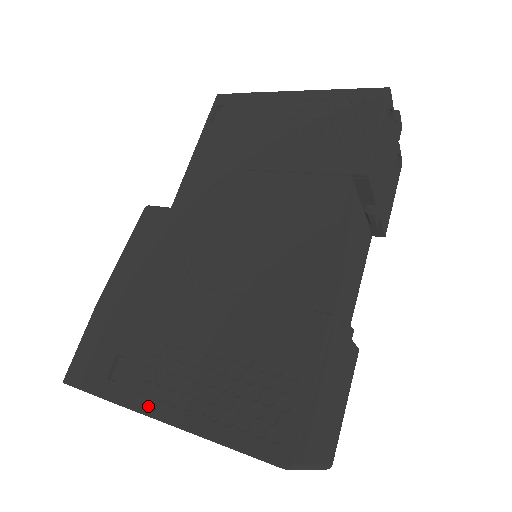
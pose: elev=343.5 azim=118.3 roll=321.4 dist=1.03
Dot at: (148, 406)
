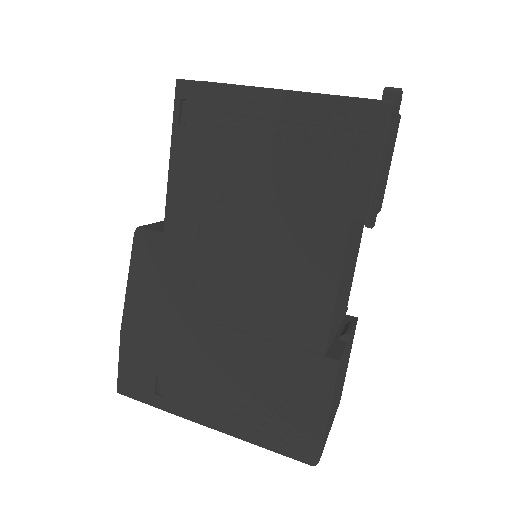
Dot at: (196, 417)
